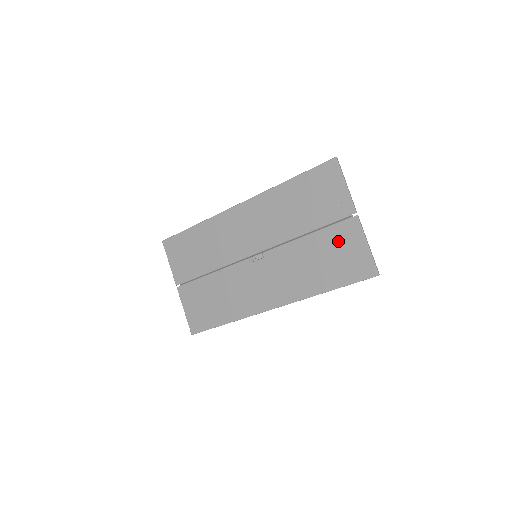
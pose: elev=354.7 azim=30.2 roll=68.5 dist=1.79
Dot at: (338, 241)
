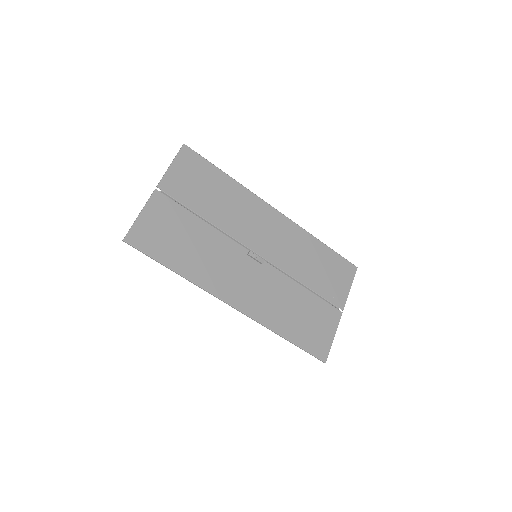
Dot at: (320, 314)
